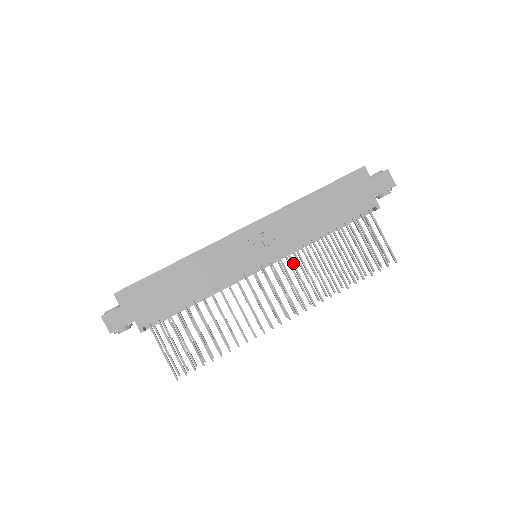
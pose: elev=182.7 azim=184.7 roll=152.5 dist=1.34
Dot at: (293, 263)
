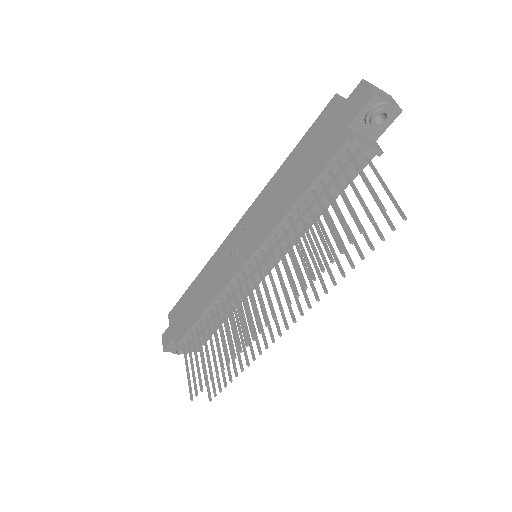
Dot at: (272, 253)
